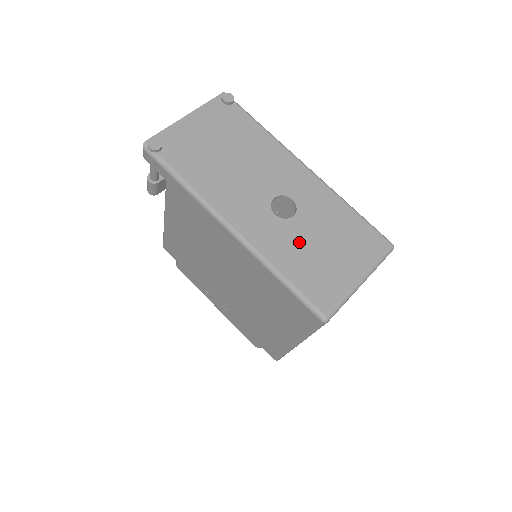
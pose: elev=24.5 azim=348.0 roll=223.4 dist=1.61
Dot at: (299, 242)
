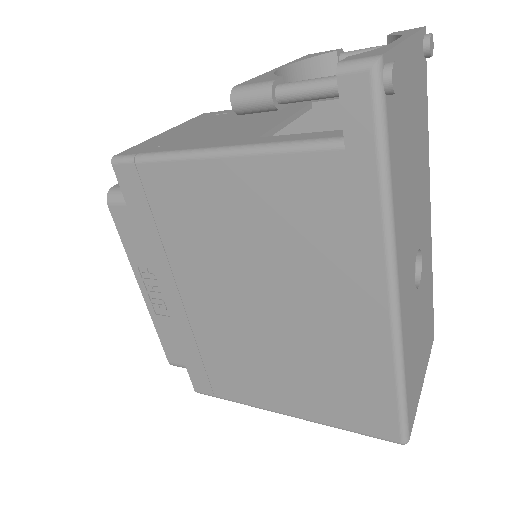
Dot at: (416, 328)
